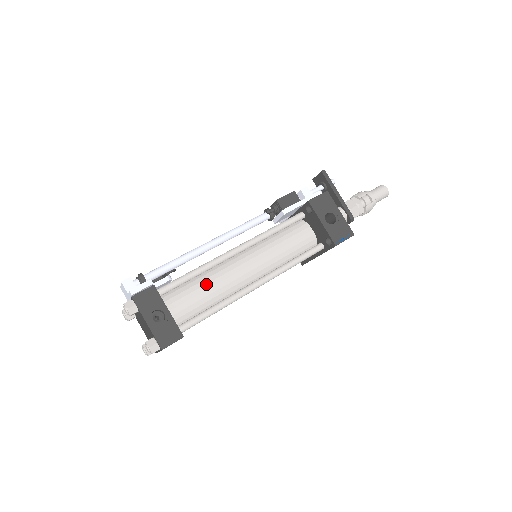
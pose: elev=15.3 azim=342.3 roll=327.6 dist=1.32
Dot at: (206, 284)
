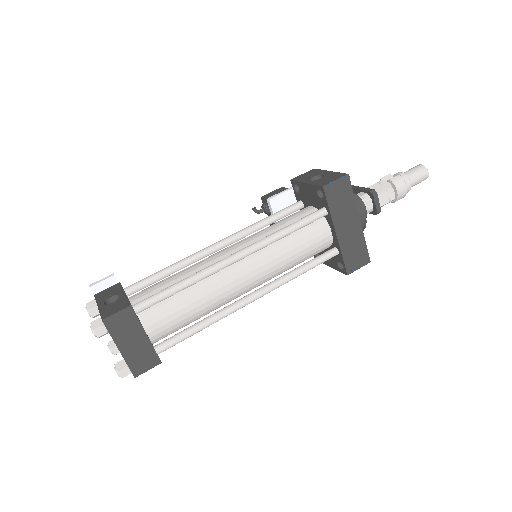
Dot at: (178, 272)
